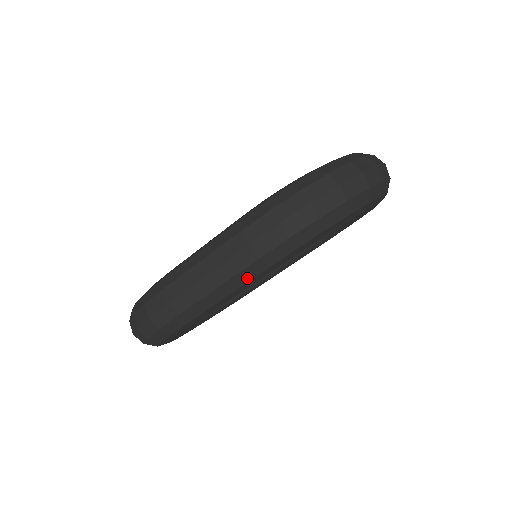
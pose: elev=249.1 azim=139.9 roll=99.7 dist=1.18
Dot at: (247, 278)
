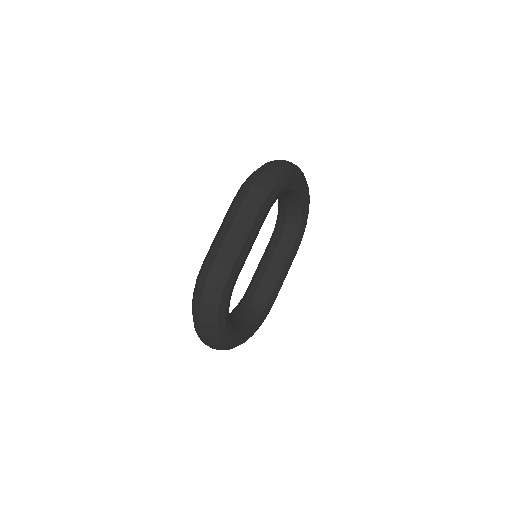
Dot at: (251, 223)
